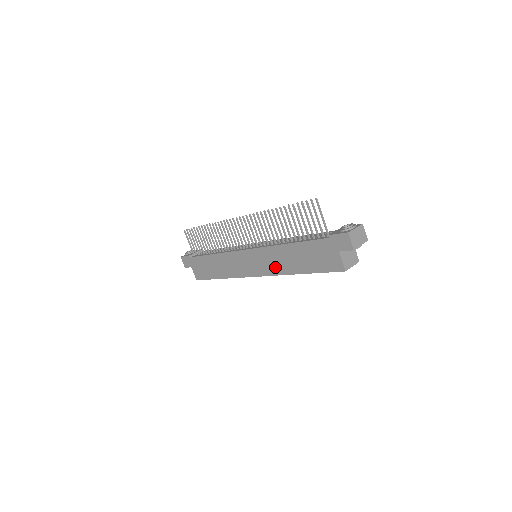
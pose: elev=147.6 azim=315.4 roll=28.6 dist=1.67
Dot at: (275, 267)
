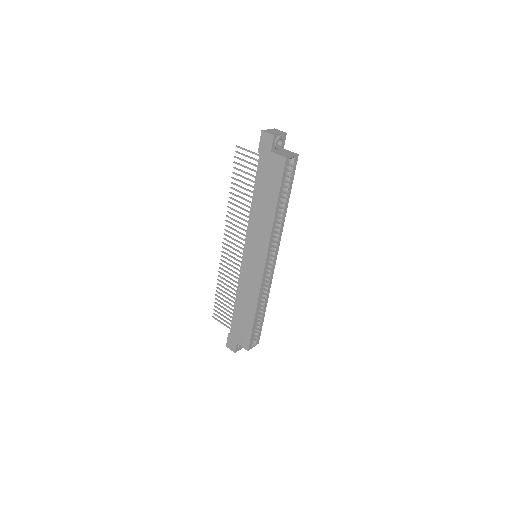
Dot at: (263, 234)
